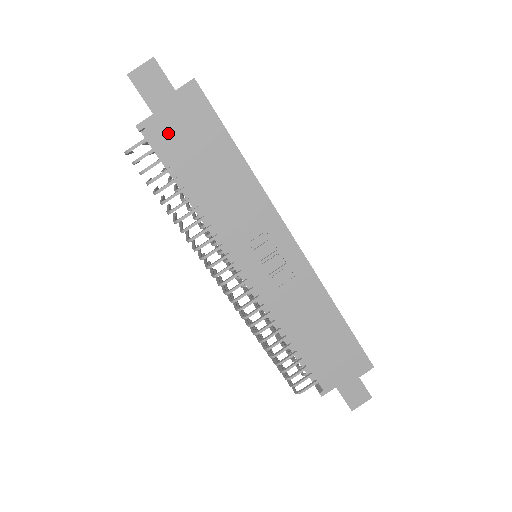
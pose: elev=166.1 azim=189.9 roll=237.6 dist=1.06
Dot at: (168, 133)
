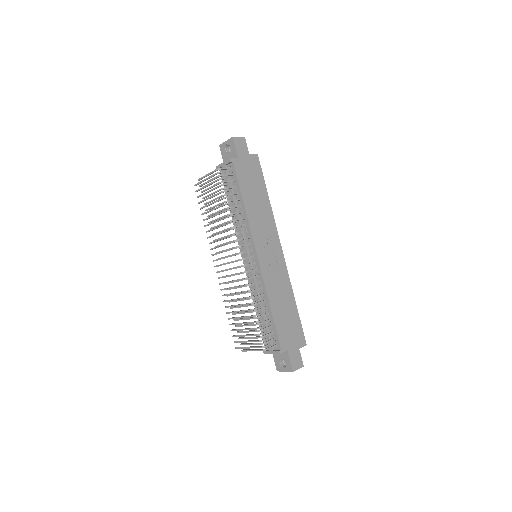
Dot at: (242, 170)
